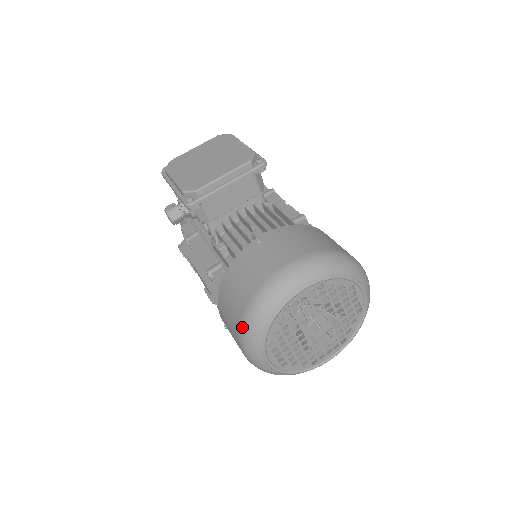
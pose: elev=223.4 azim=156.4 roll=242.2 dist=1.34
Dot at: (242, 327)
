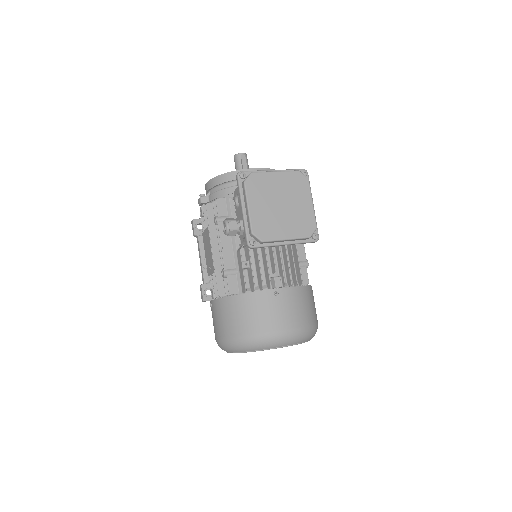
Dot at: (232, 340)
